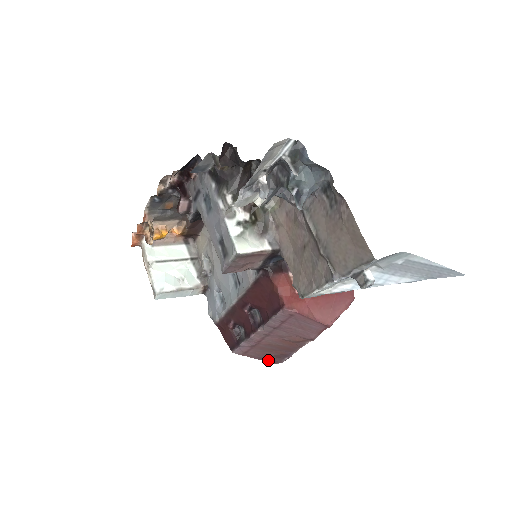
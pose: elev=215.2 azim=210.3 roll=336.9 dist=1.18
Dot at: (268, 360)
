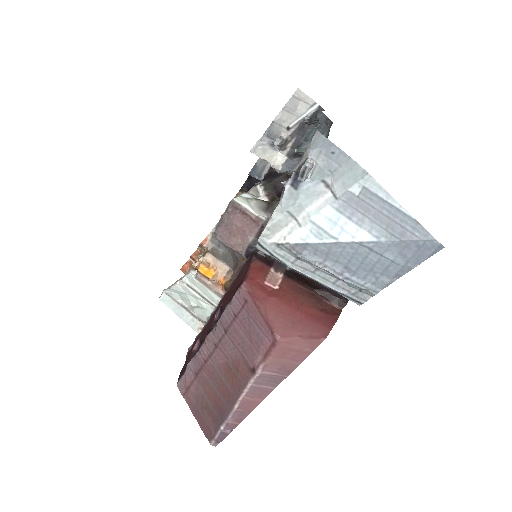
Dot at: (203, 423)
